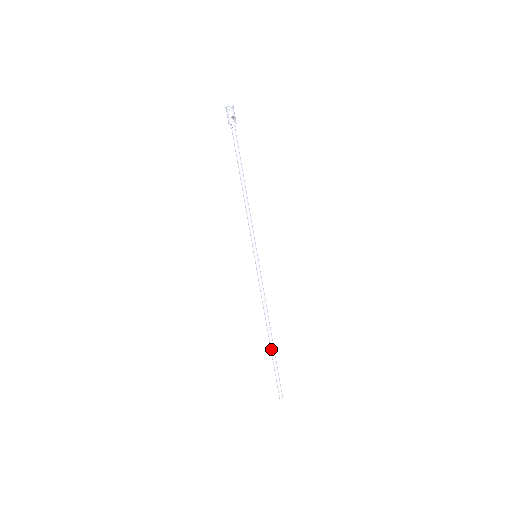
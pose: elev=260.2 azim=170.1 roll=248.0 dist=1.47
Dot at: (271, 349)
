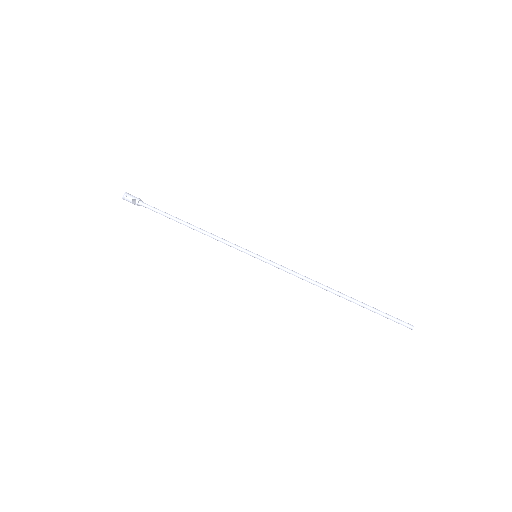
Dot at: occluded
